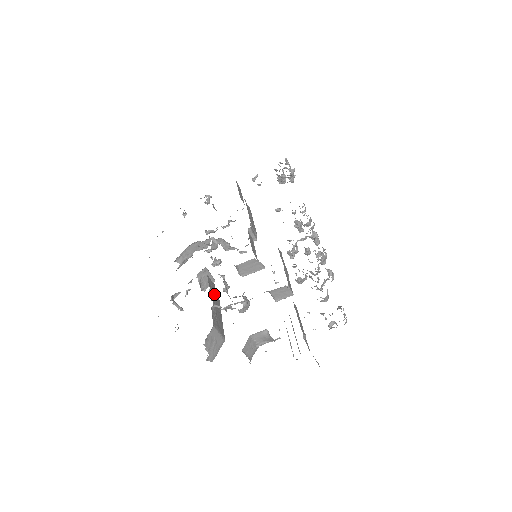
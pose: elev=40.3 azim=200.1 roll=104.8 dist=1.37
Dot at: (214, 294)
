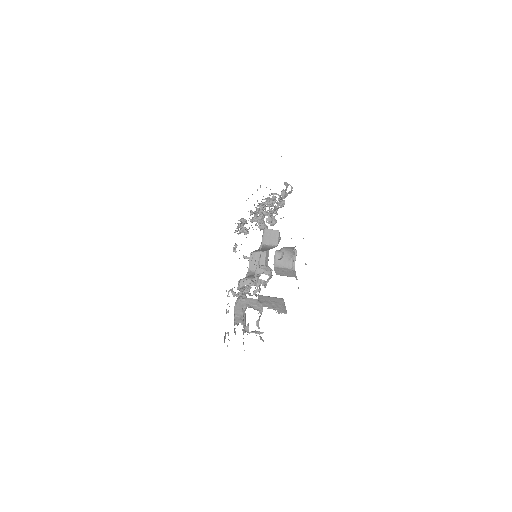
Dot at: occluded
